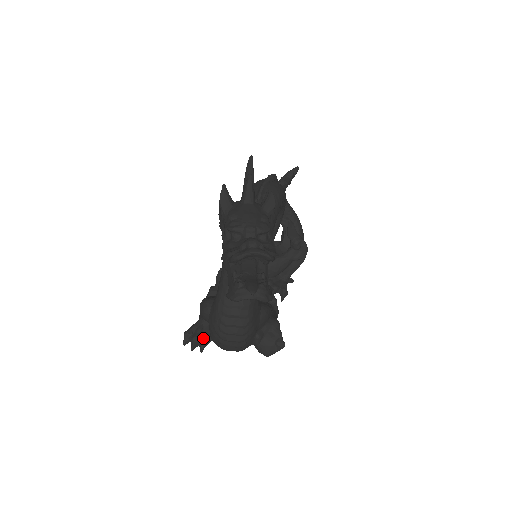
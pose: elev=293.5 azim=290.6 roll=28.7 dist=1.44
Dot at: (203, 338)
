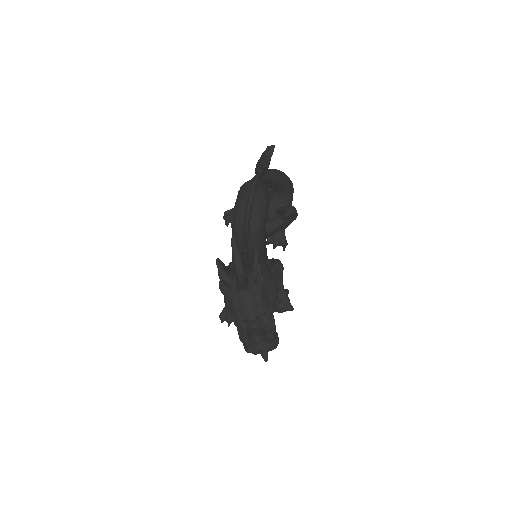
Dot at: occluded
